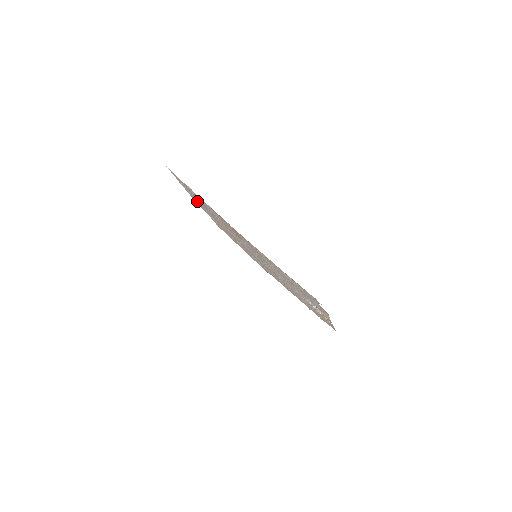
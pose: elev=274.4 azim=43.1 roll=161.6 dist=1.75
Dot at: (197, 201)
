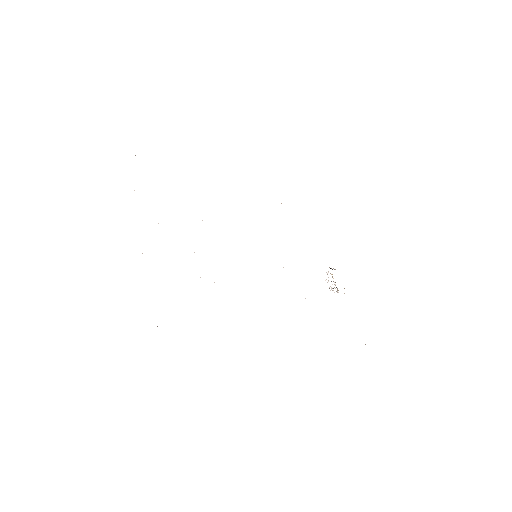
Dot at: occluded
